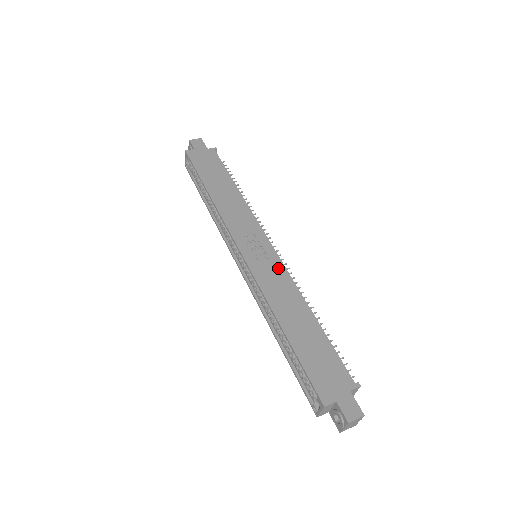
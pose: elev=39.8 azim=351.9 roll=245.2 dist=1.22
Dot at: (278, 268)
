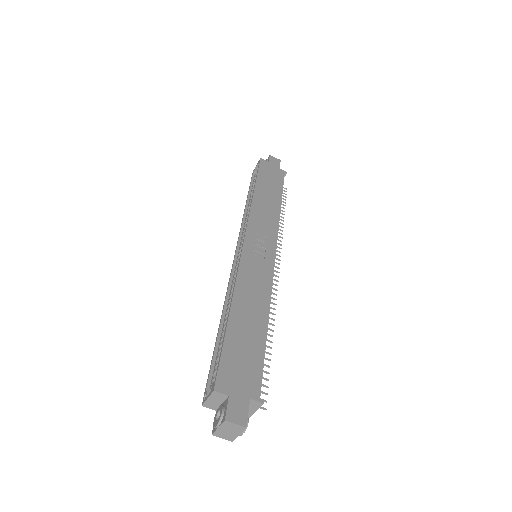
Dot at: (267, 271)
